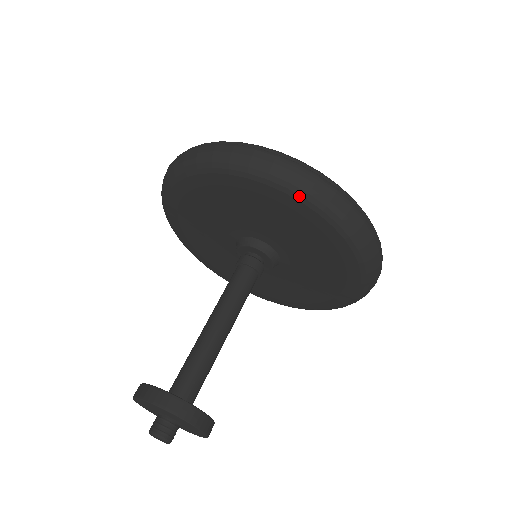
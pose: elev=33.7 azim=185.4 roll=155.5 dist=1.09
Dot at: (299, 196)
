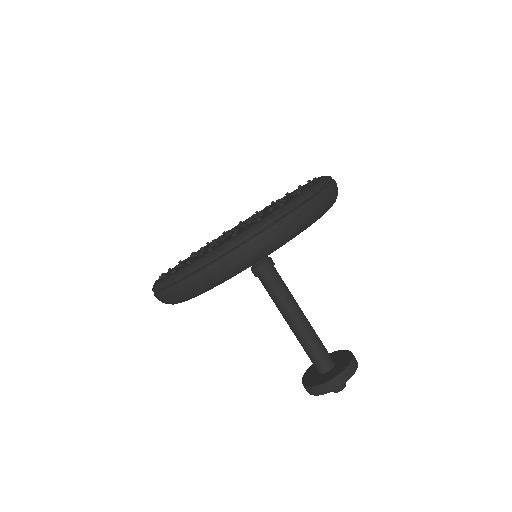
Dot at: (293, 237)
